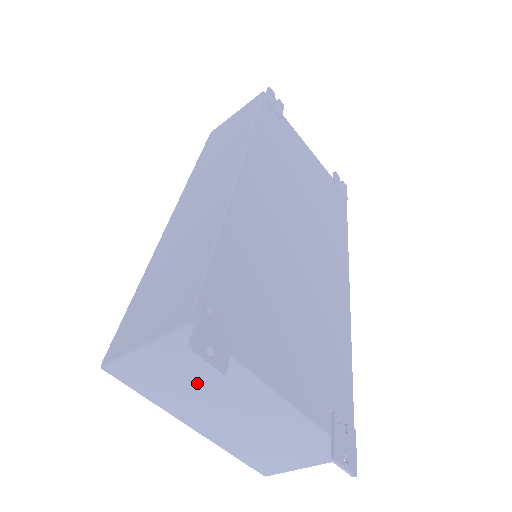
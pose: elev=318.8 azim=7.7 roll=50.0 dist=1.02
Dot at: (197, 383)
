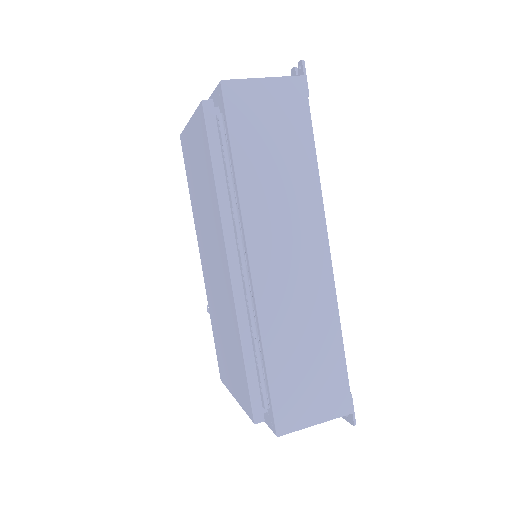
Dot at: occluded
